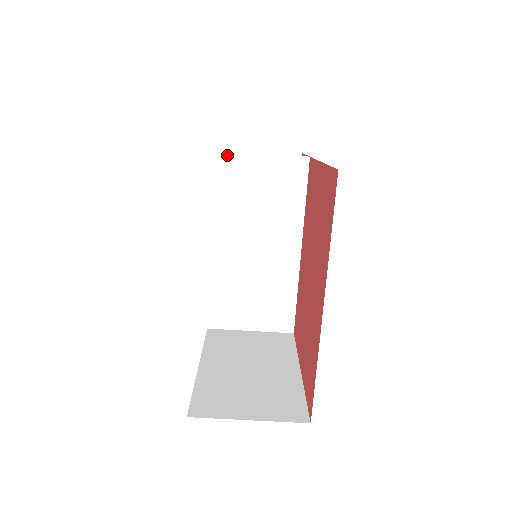
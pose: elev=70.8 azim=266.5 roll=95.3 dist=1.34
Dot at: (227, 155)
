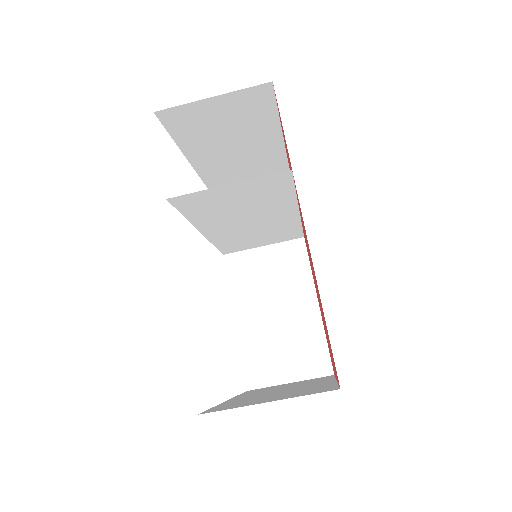
Dot at: (185, 196)
